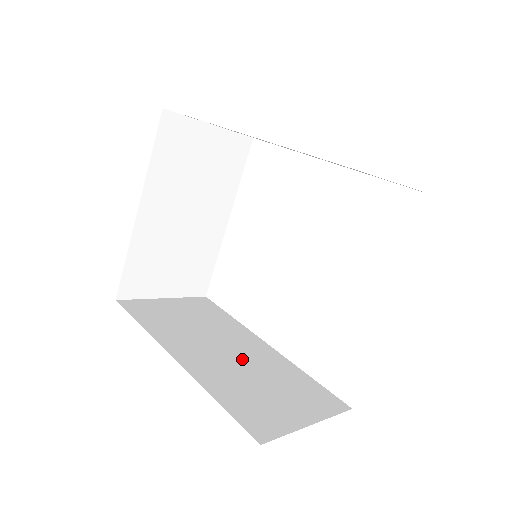
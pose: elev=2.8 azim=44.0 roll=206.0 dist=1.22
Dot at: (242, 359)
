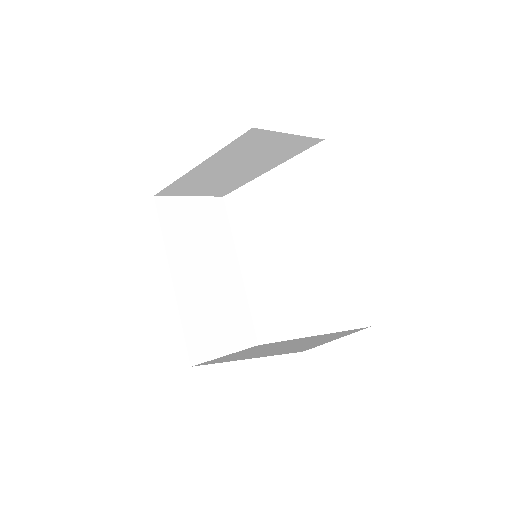
Dot at: (215, 285)
